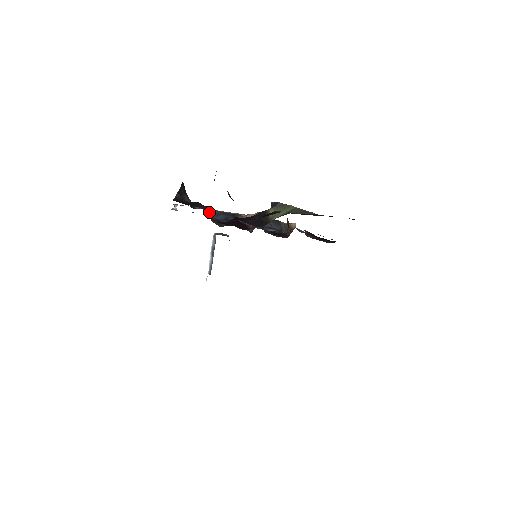
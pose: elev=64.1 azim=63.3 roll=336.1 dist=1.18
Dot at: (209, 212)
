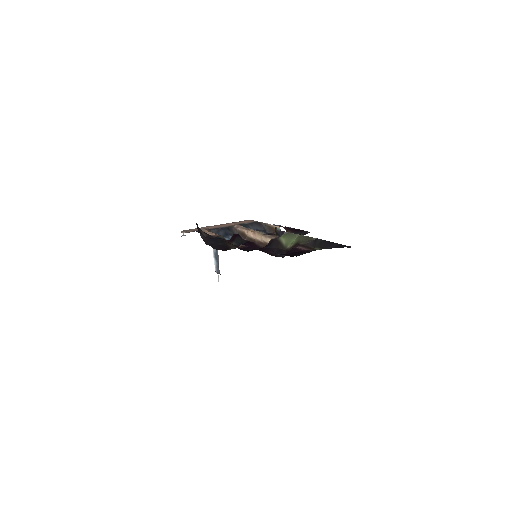
Dot at: occluded
